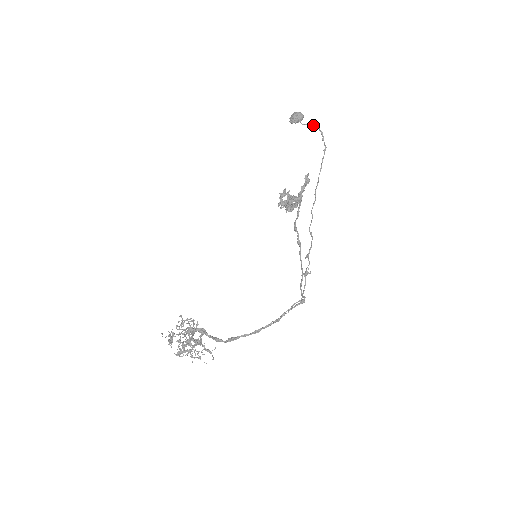
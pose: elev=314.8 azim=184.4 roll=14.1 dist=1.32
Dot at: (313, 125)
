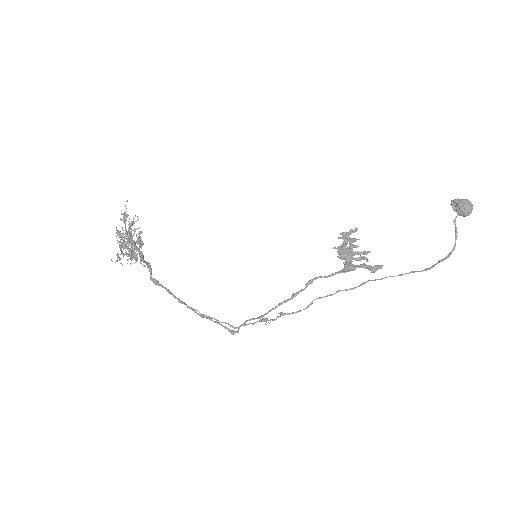
Dot at: occluded
